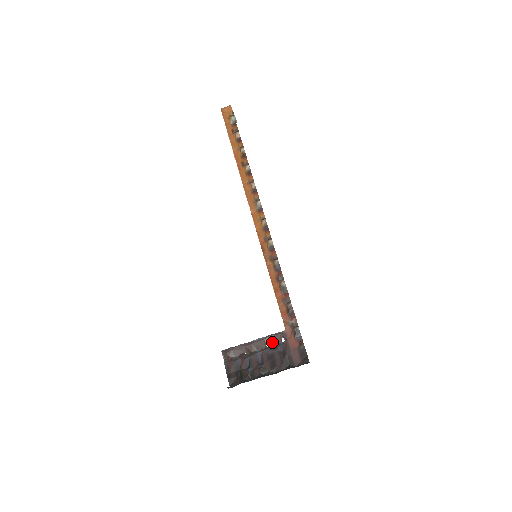
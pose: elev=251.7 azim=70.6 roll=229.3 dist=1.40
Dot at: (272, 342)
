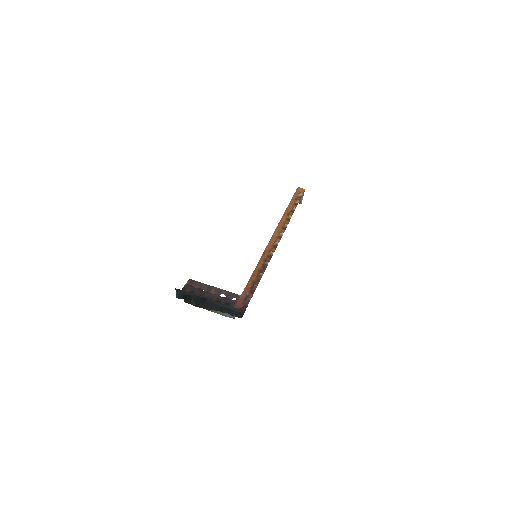
Dot at: (226, 295)
